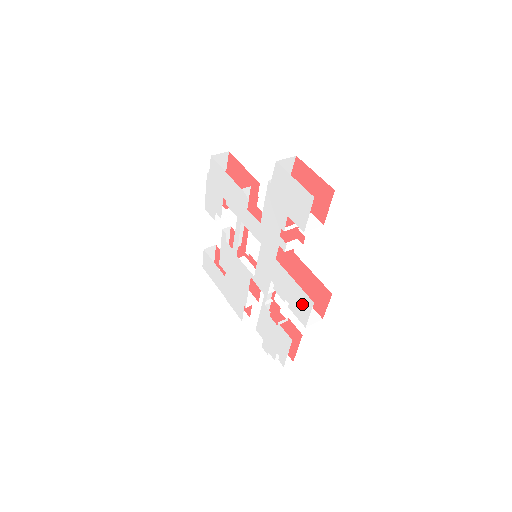
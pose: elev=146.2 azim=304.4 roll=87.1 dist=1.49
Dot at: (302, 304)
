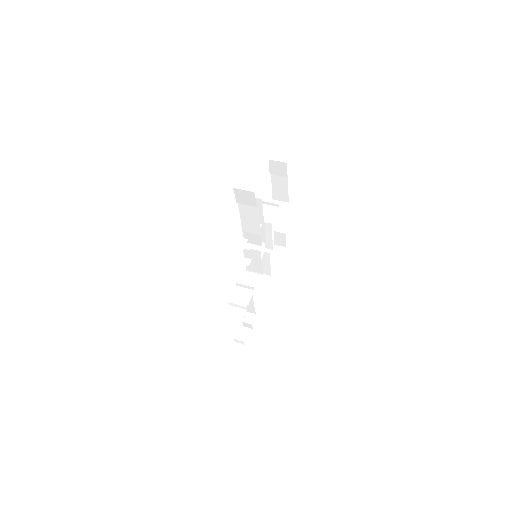
Dot at: occluded
